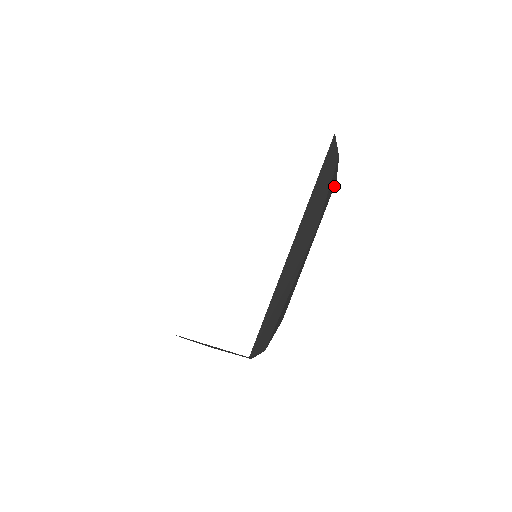
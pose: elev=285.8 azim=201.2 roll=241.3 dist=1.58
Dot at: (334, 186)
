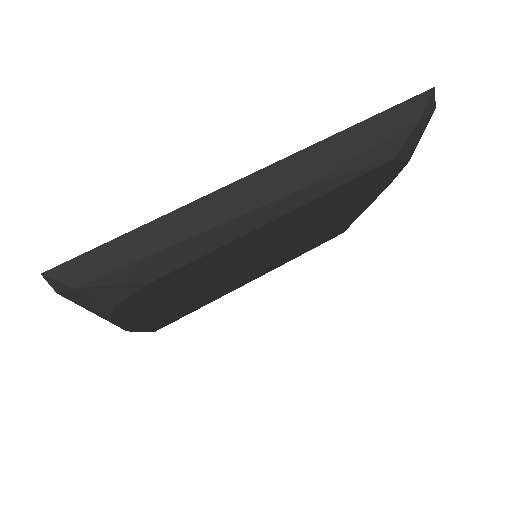
Dot at: (385, 162)
